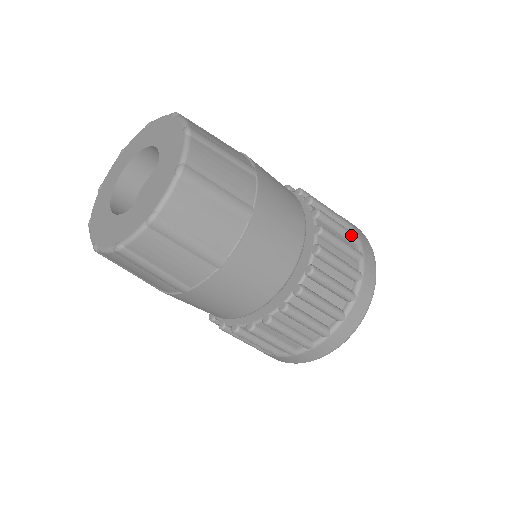
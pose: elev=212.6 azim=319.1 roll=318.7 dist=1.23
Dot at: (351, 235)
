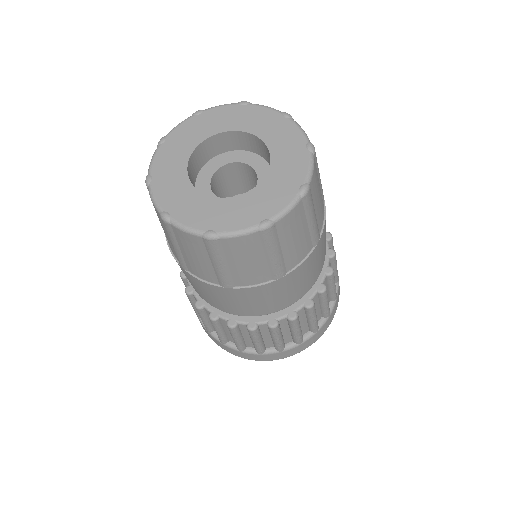
Dot at: occluded
